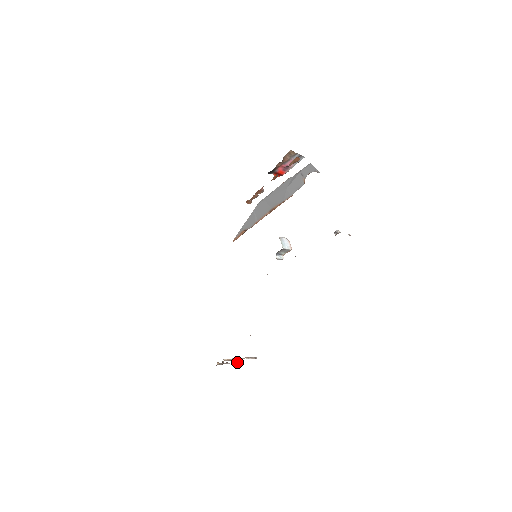
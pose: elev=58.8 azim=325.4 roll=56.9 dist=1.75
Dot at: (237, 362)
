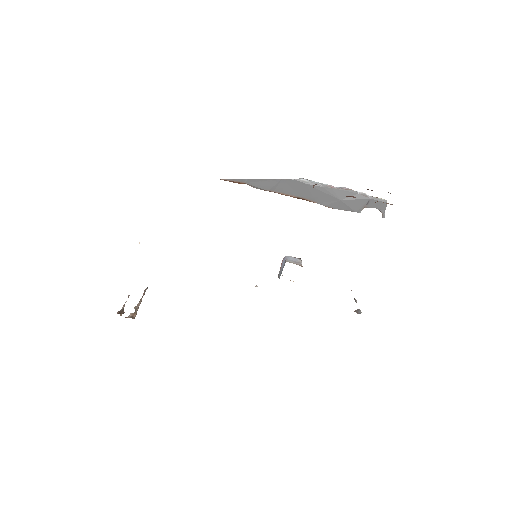
Dot at: occluded
